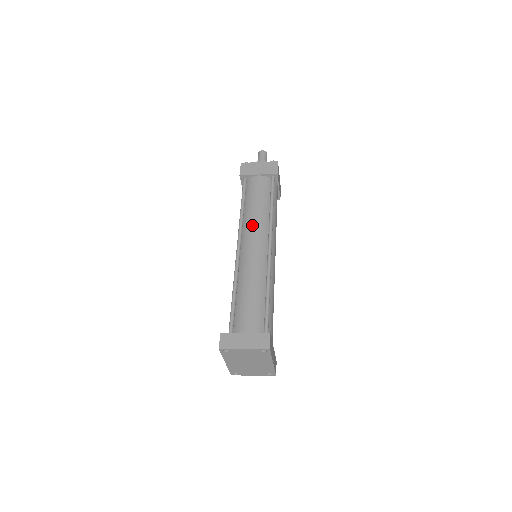
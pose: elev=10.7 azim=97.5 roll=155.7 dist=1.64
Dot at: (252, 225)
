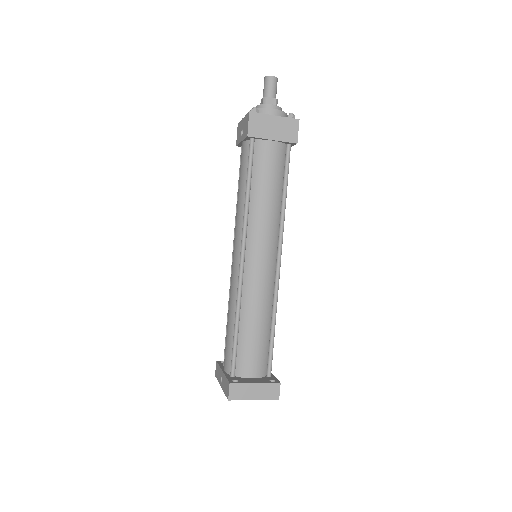
Dot at: (261, 227)
